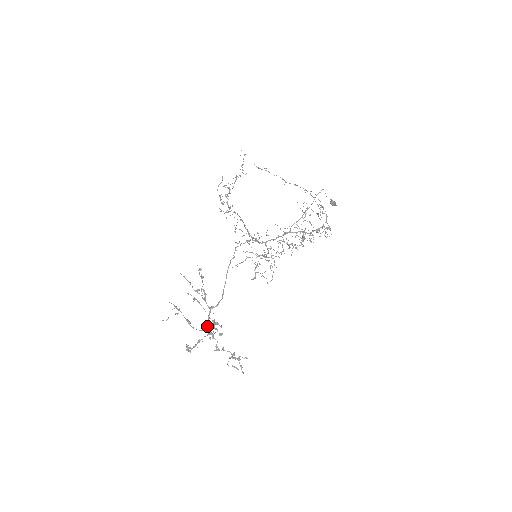
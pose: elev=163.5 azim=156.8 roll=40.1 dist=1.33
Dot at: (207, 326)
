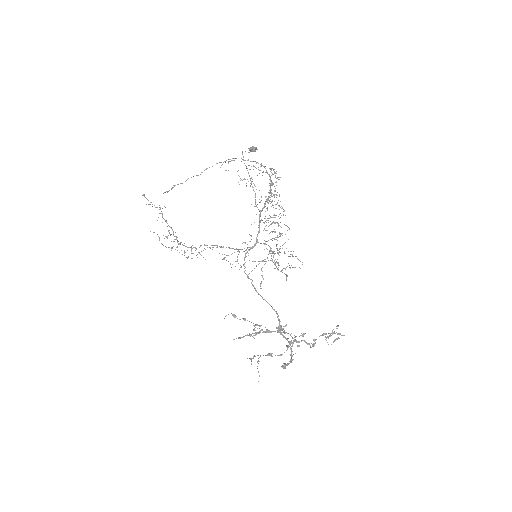
Dot at: occluded
